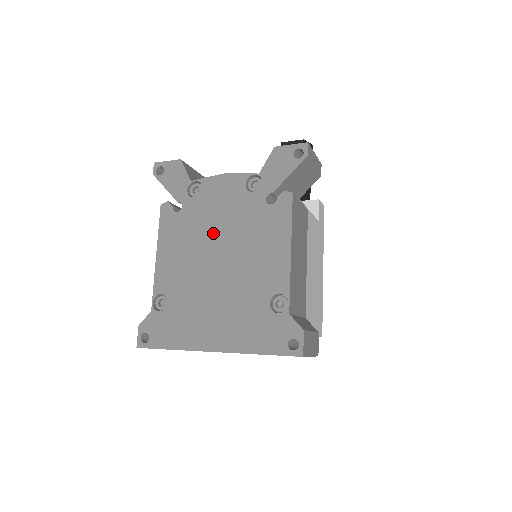
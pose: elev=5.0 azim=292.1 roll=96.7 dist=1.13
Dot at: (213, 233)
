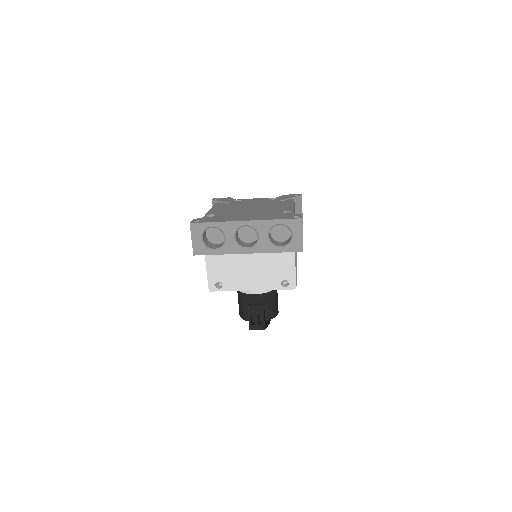
Dot at: (248, 205)
